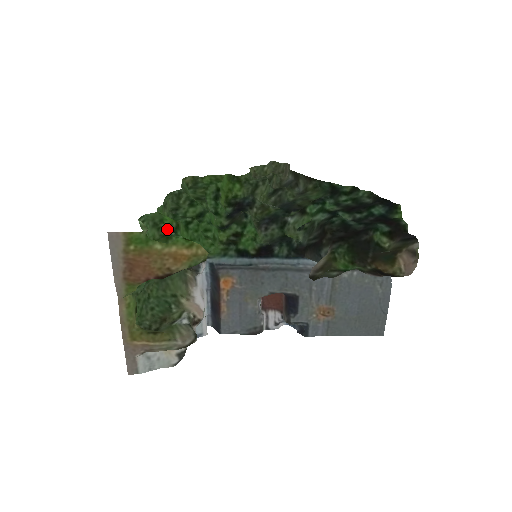
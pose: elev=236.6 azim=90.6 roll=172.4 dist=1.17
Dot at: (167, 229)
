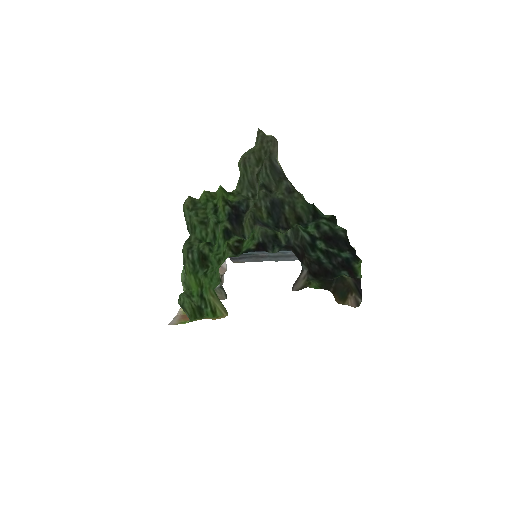
Dot at: (198, 301)
